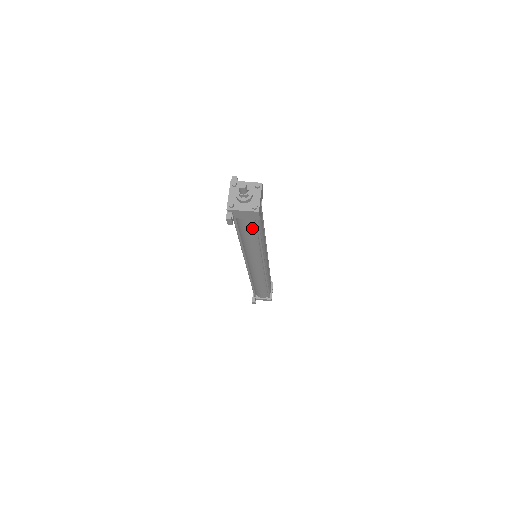
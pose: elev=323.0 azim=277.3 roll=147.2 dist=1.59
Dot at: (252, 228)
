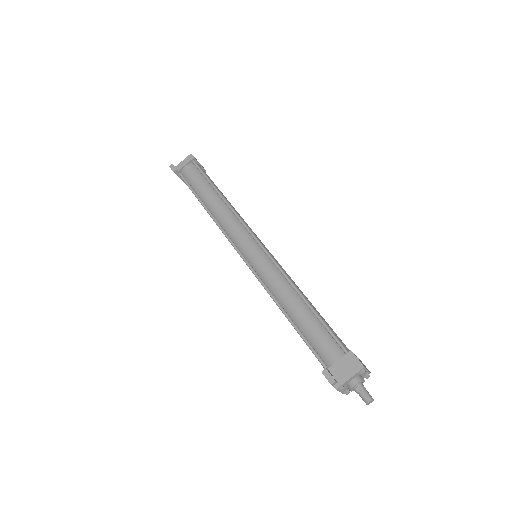
Dot at: occluded
